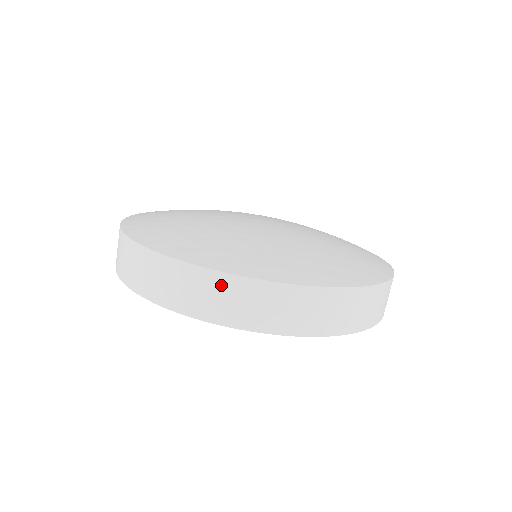
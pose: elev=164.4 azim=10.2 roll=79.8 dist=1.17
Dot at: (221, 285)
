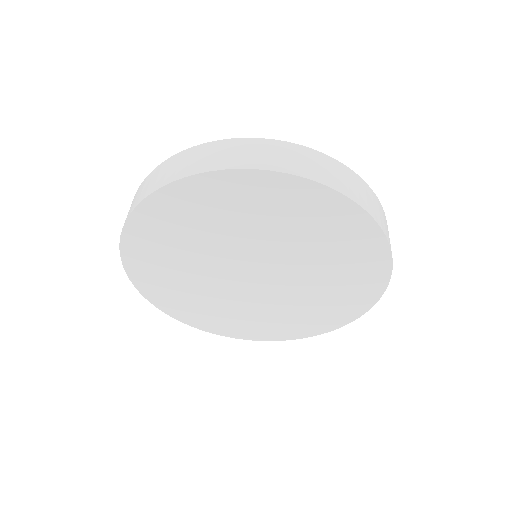
Dot at: (321, 160)
